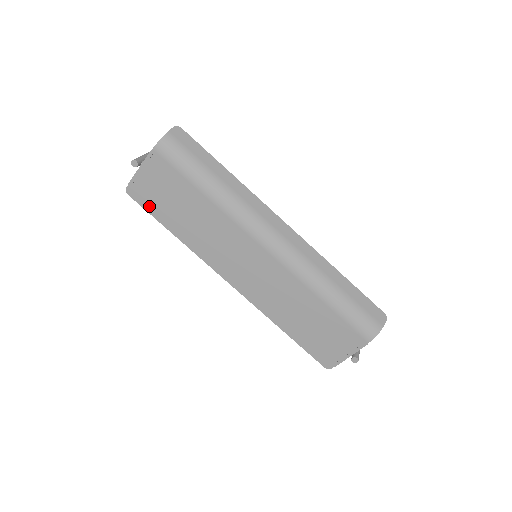
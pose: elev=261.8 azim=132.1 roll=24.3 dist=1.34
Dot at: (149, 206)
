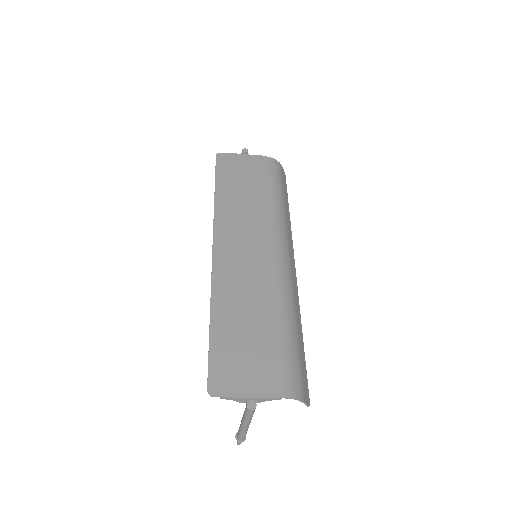
Dot at: (221, 170)
